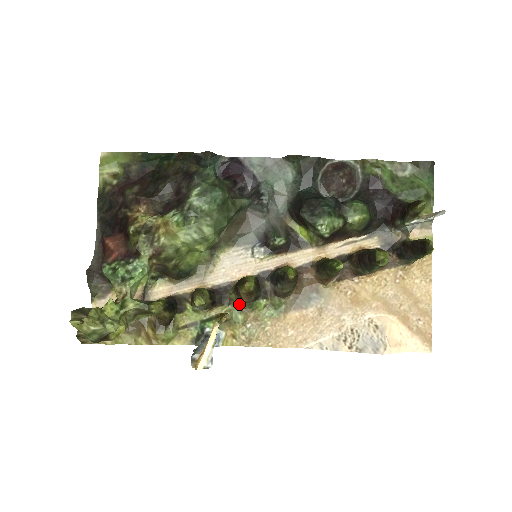
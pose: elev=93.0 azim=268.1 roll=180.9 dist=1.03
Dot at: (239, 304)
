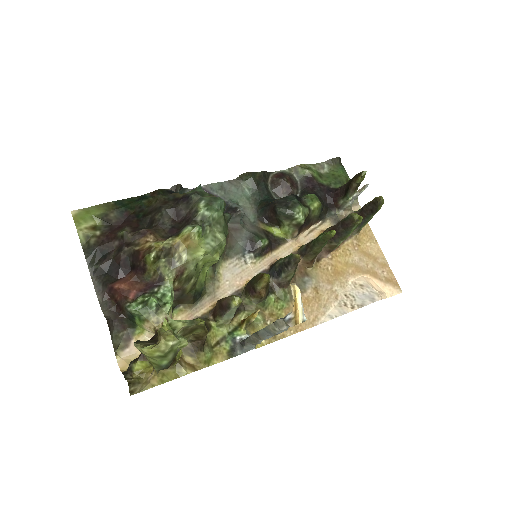
Dot at: (254, 306)
